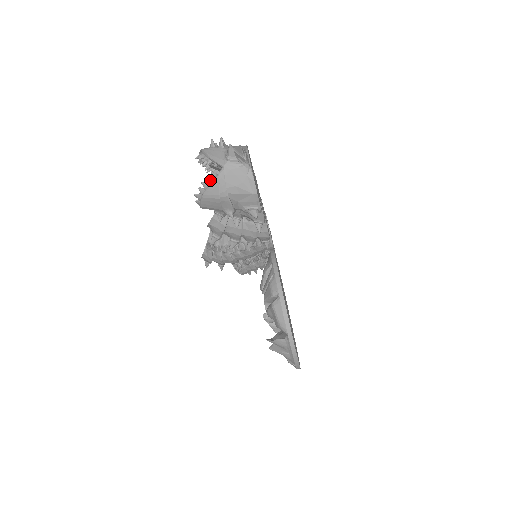
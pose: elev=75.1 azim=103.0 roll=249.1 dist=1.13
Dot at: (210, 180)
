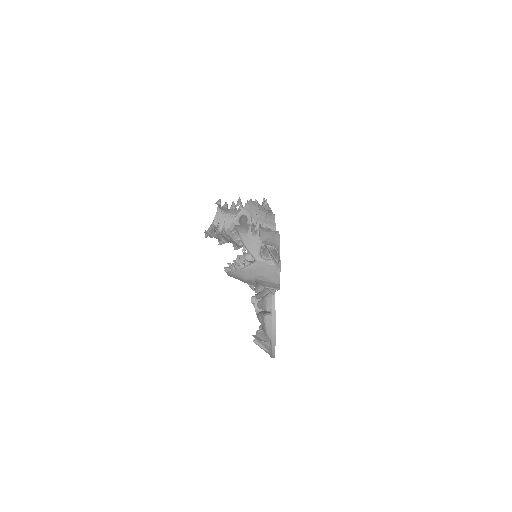
Dot at: (242, 266)
